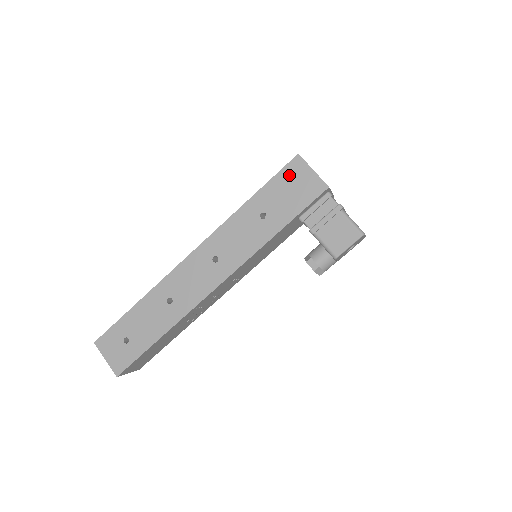
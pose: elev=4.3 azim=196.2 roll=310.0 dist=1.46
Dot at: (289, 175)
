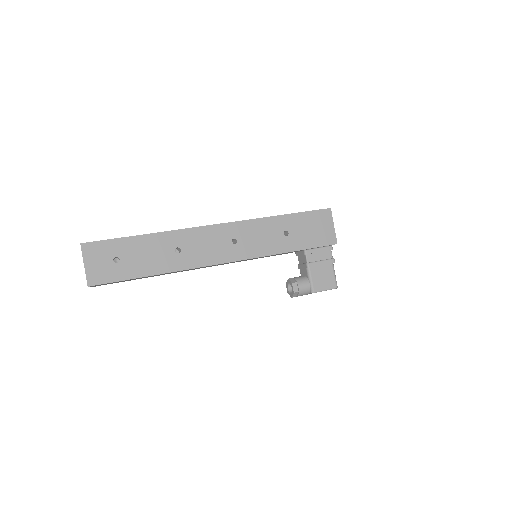
Dot at: (318, 218)
